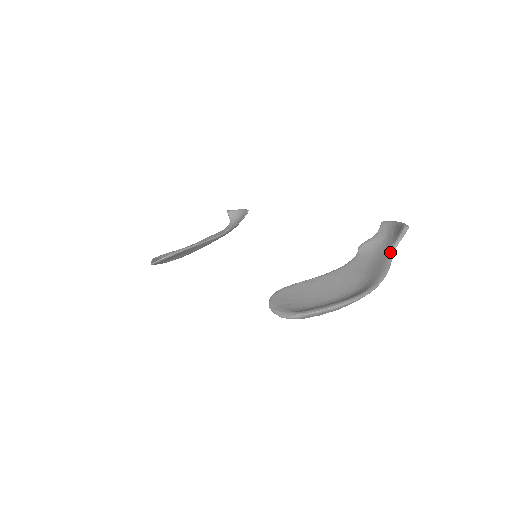
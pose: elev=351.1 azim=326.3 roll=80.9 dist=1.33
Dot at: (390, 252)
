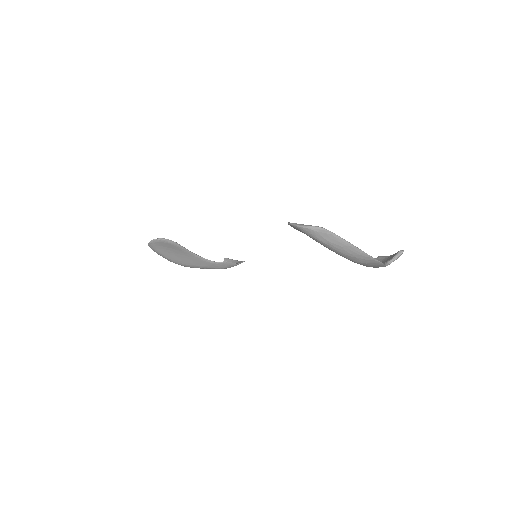
Dot at: (384, 263)
